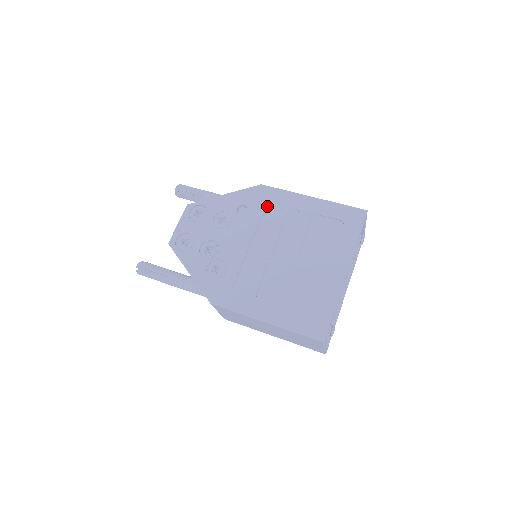
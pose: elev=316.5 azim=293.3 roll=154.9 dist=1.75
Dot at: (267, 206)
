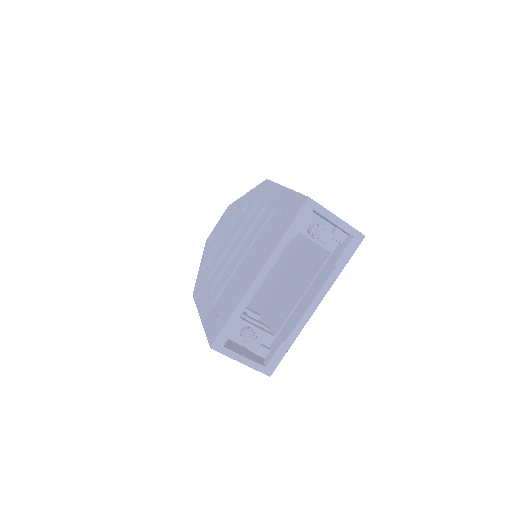
Dot at: (259, 201)
